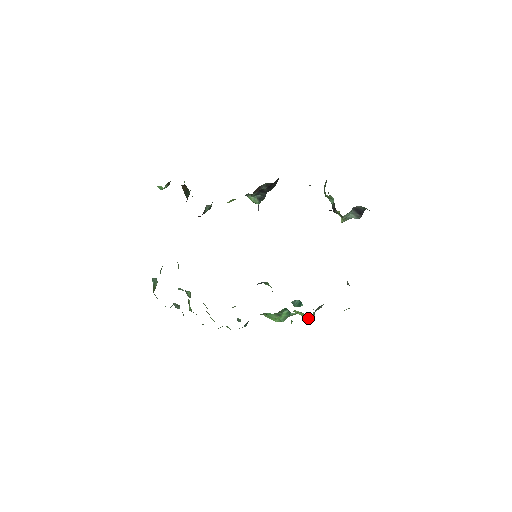
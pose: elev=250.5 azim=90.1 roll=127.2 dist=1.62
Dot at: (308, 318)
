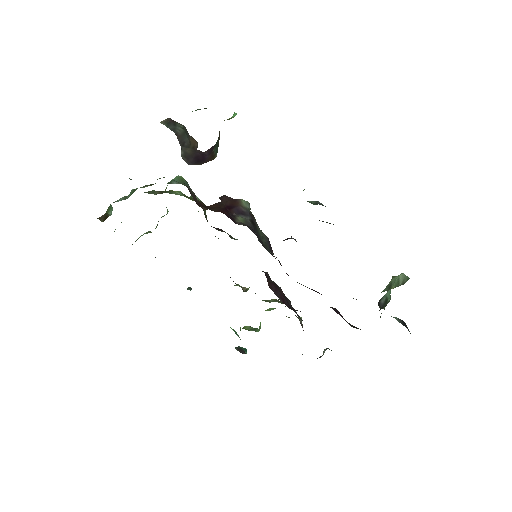
Dot at: occluded
